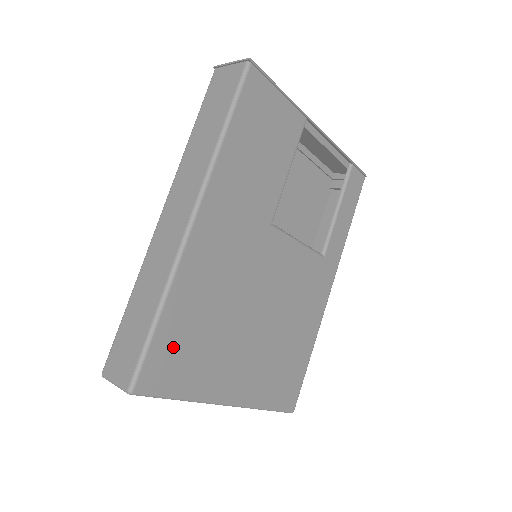
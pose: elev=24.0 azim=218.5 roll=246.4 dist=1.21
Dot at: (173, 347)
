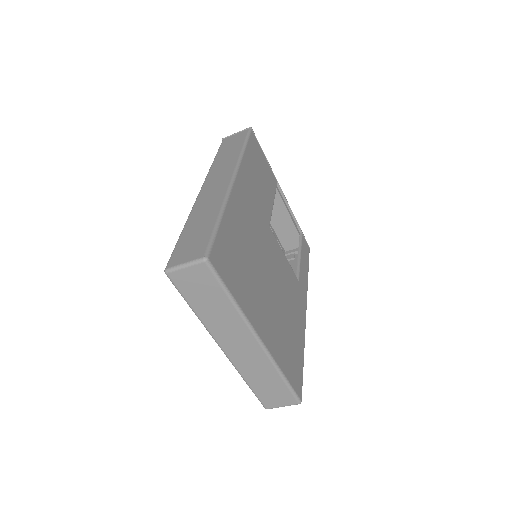
Dot at: (228, 251)
